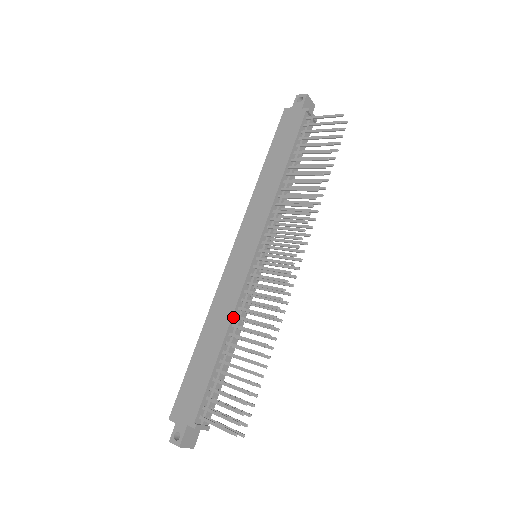
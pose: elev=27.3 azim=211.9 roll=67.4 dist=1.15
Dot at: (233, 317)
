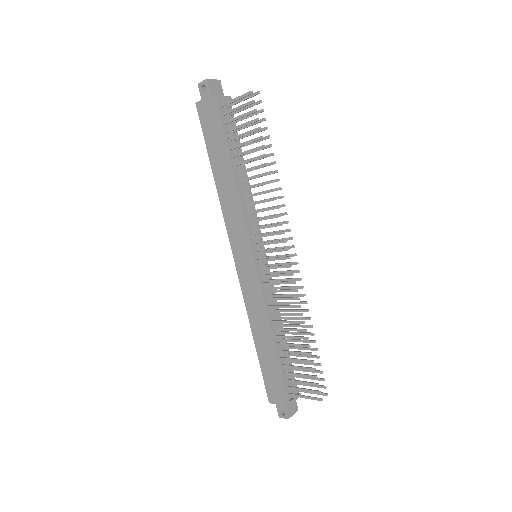
Dot at: (269, 316)
